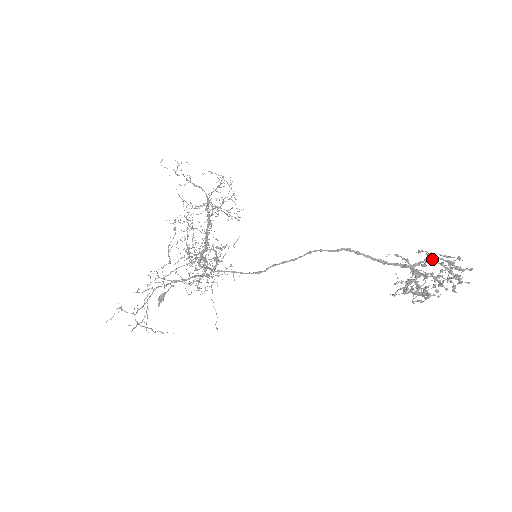
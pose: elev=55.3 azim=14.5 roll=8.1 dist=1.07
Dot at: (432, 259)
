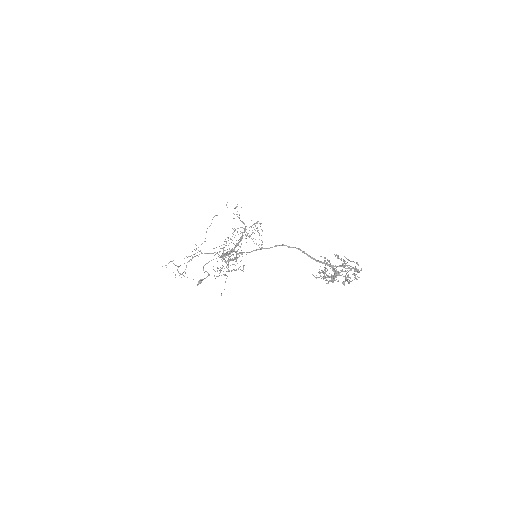
Dot at: (338, 257)
